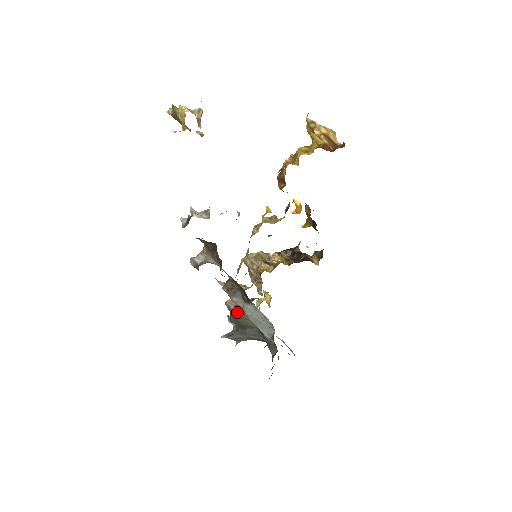
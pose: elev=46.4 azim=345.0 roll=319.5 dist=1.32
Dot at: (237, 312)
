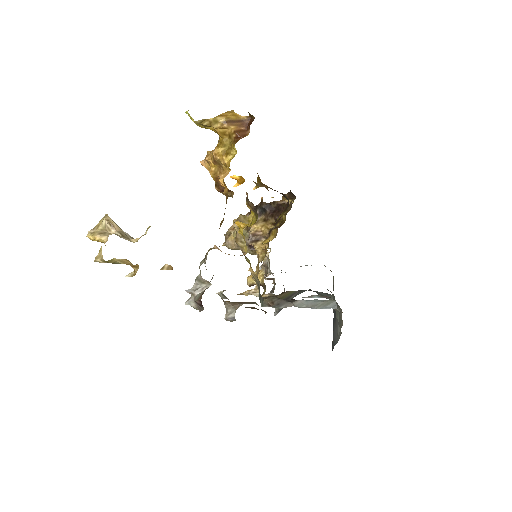
Dot at: occluded
